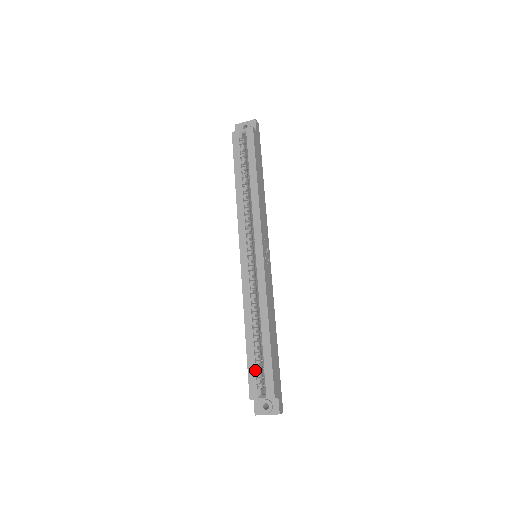
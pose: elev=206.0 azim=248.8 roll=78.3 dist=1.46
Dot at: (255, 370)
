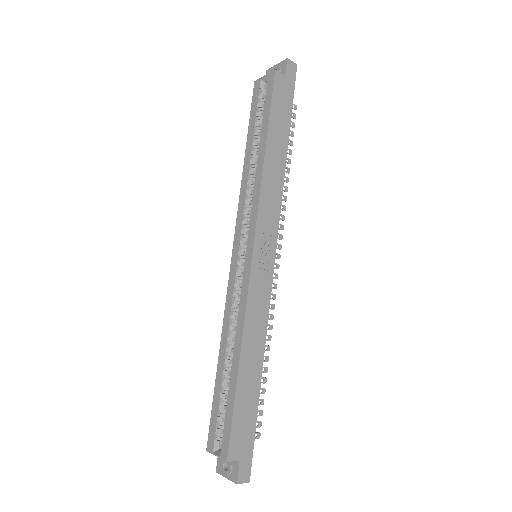
Dot at: (217, 414)
